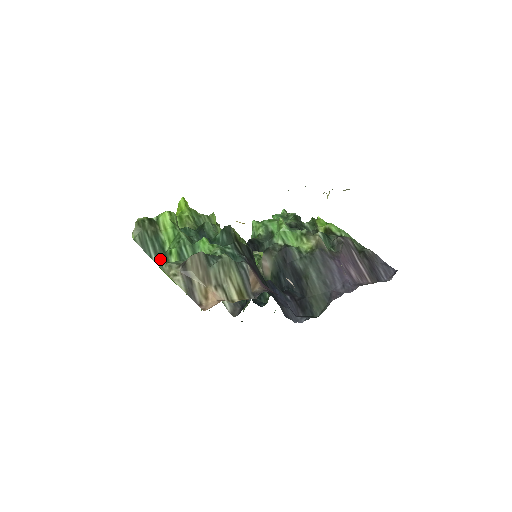
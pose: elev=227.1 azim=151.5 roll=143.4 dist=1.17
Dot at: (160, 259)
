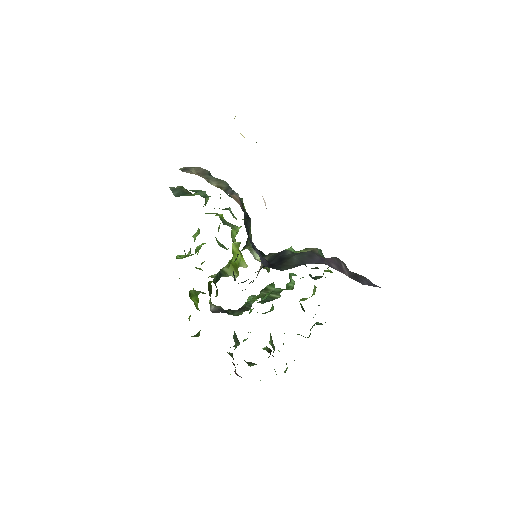
Dot at: (178, 195)
